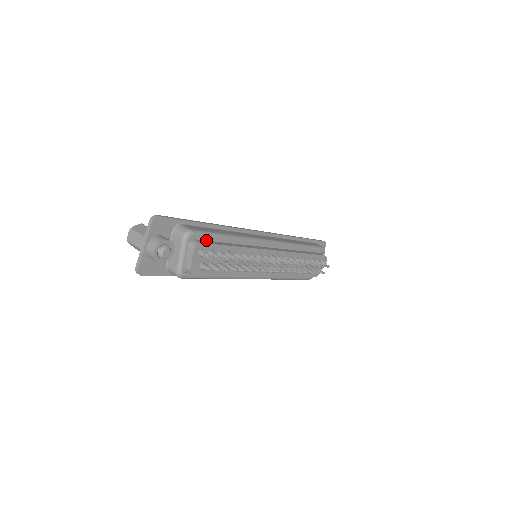
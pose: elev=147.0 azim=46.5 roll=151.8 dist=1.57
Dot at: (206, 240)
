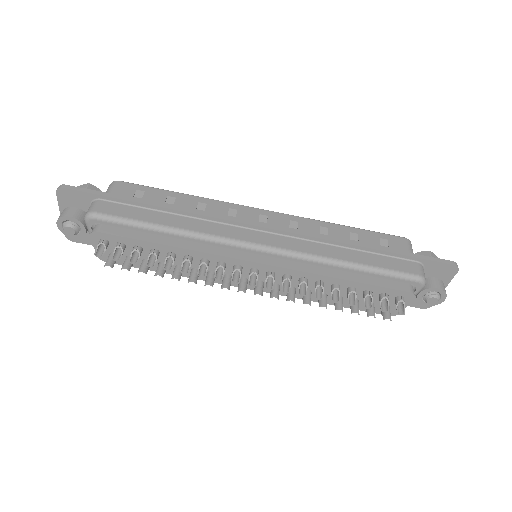
Dot at: (123, 227)
